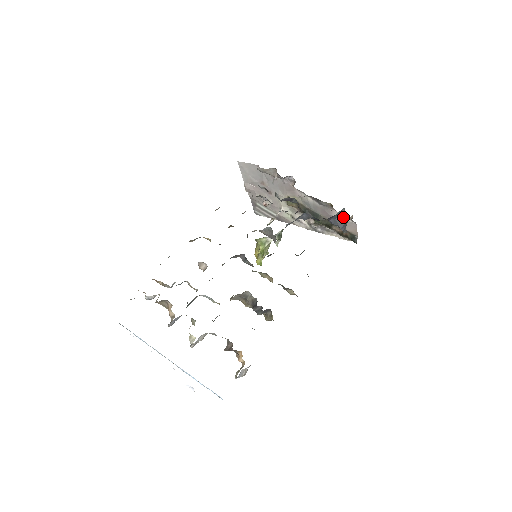
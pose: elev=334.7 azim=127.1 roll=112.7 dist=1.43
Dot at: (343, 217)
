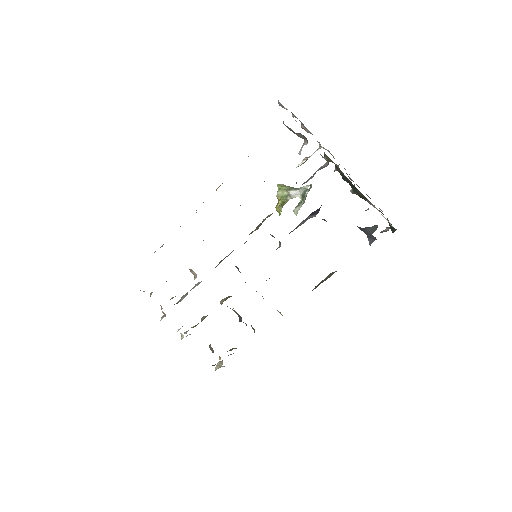
Dot at: occluded
